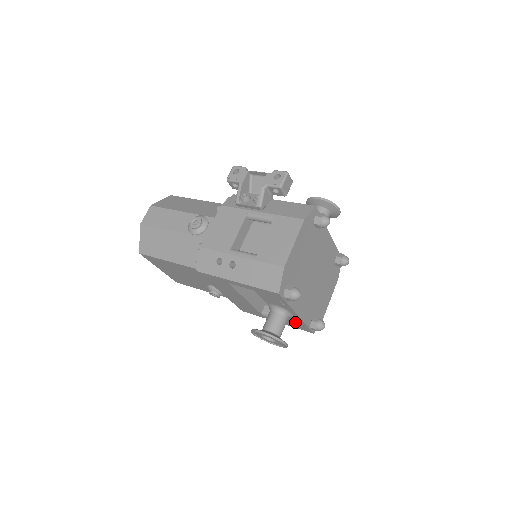
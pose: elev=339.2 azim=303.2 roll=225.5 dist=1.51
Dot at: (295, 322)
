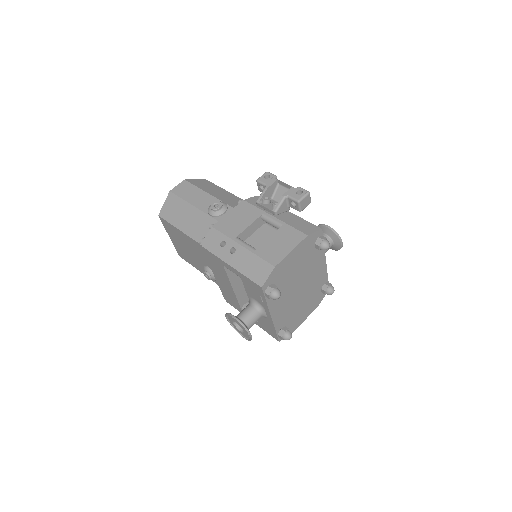
Dot at: (267, 324)
